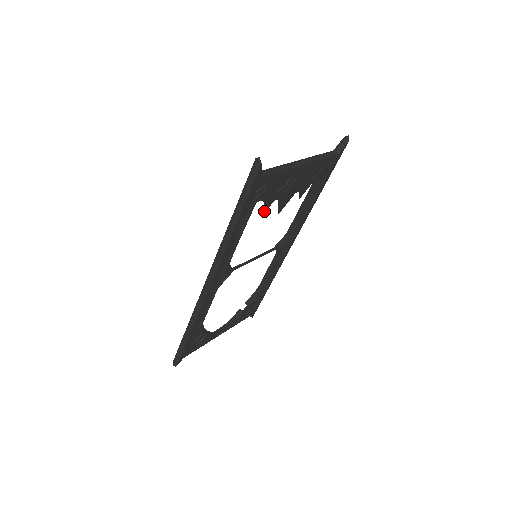
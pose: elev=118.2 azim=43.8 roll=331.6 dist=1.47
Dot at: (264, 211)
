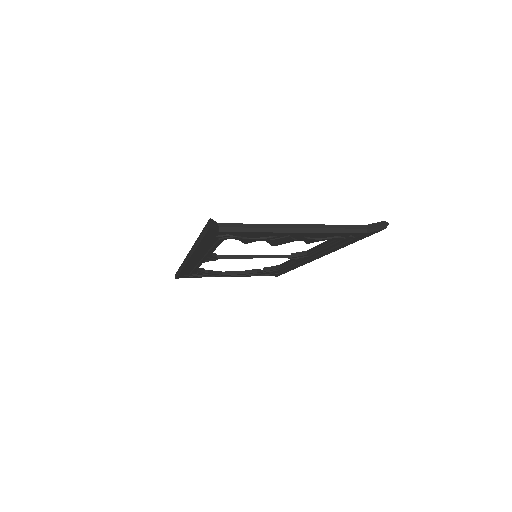
Dot at: (245, 243)
